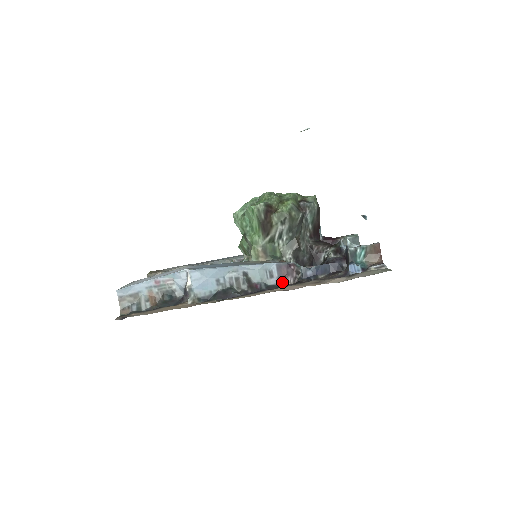
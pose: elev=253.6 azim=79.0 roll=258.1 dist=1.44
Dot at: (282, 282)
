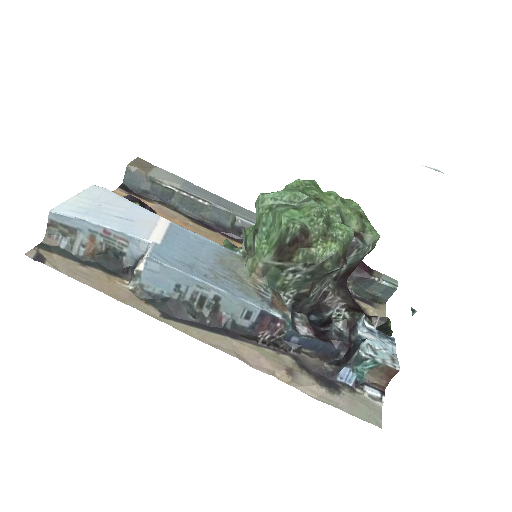
Dot at: (255, 331)
